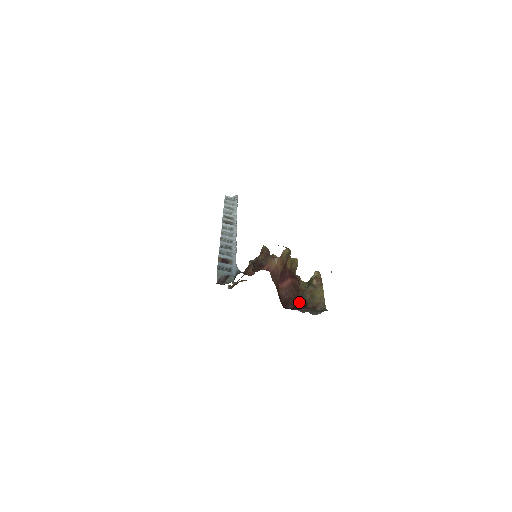
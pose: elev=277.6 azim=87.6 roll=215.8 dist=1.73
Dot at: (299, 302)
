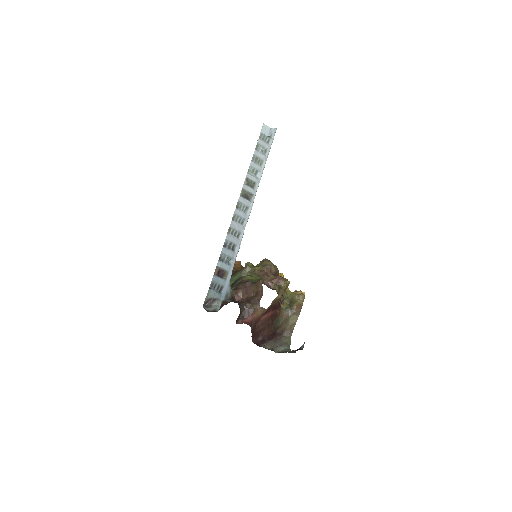
Dot at: (270, 332)
